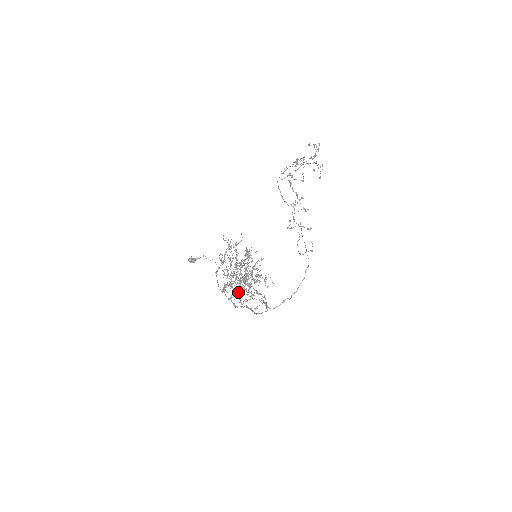
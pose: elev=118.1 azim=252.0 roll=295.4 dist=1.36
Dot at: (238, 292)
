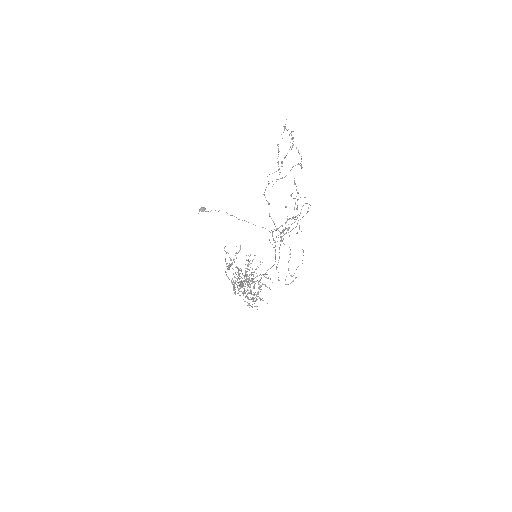
Dot at: (245, 301)
